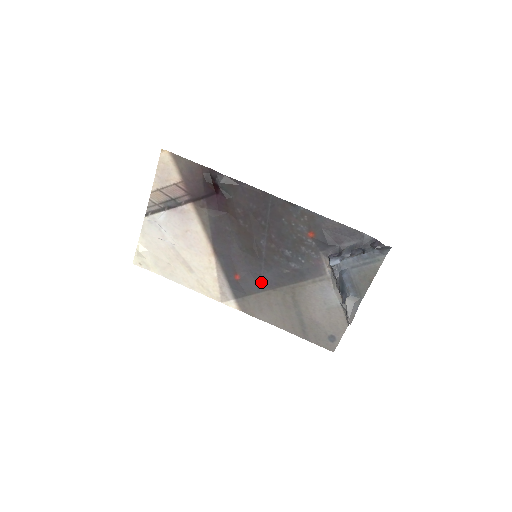
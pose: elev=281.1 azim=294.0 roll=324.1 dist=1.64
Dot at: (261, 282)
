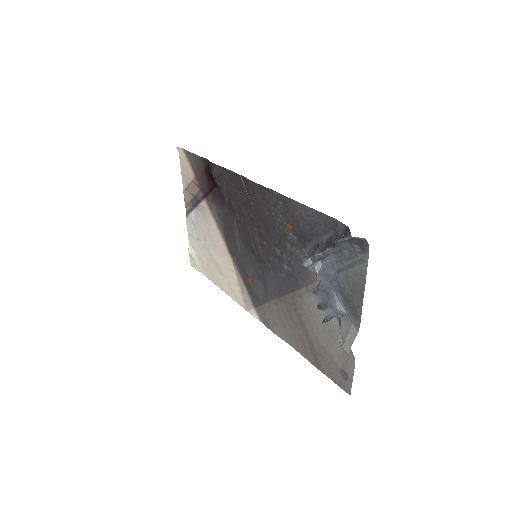
Dot at: (267, 288)
